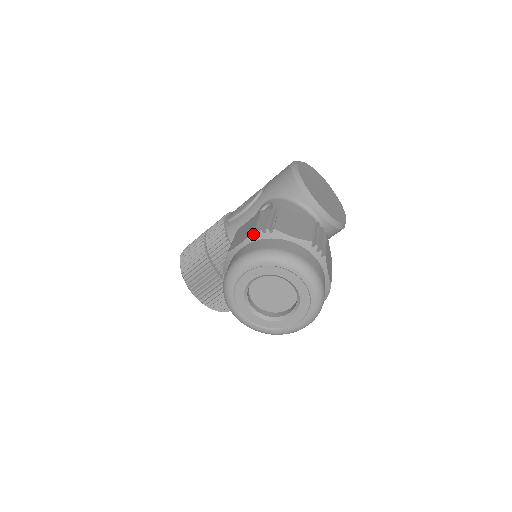
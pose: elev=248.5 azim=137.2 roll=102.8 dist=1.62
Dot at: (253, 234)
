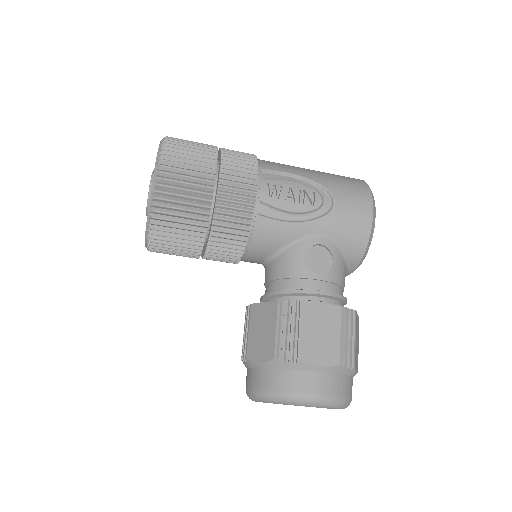
Dot at: (339, 367)
